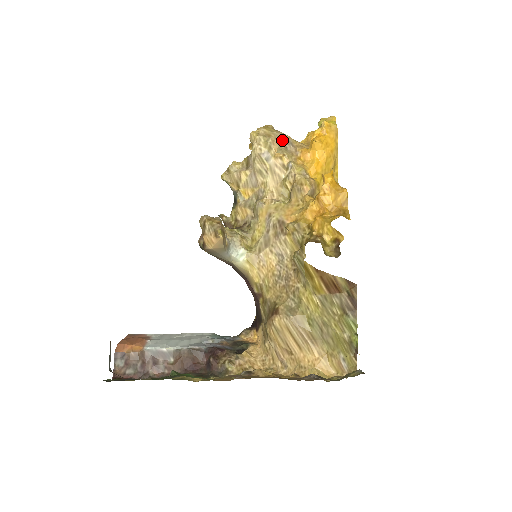
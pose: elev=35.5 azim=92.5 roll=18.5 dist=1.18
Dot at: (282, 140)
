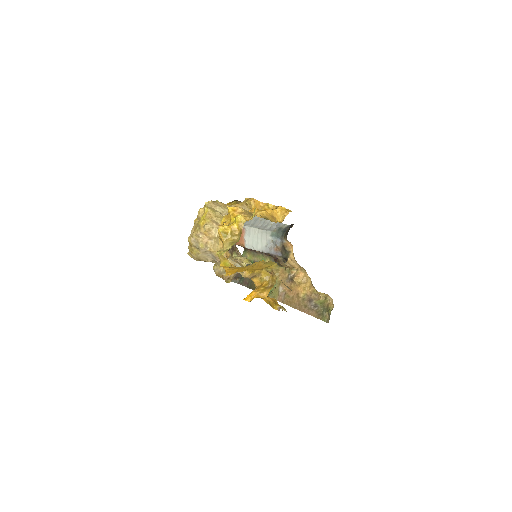
Dot at: (208, 258)
